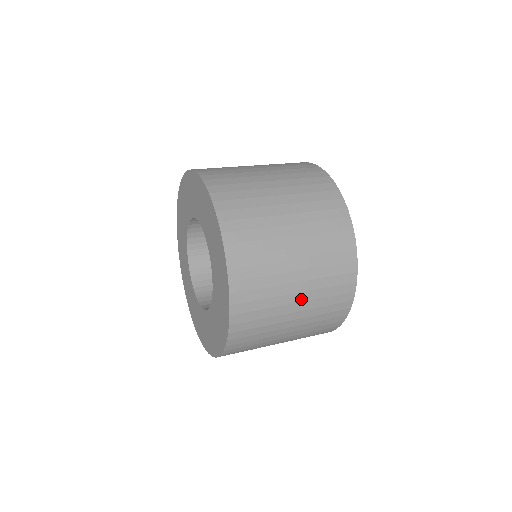
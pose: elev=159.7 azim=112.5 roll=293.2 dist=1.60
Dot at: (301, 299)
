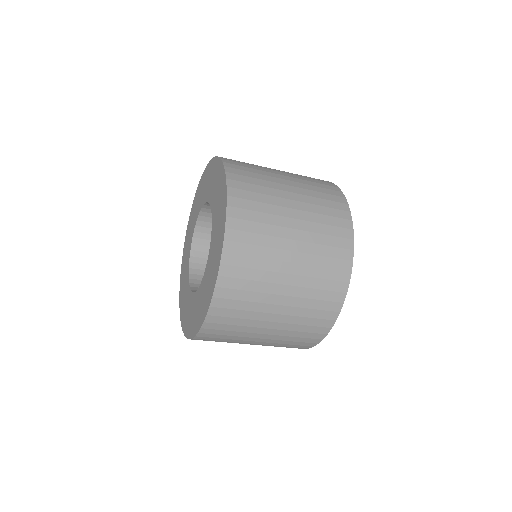
Dot at: (297, 249)
